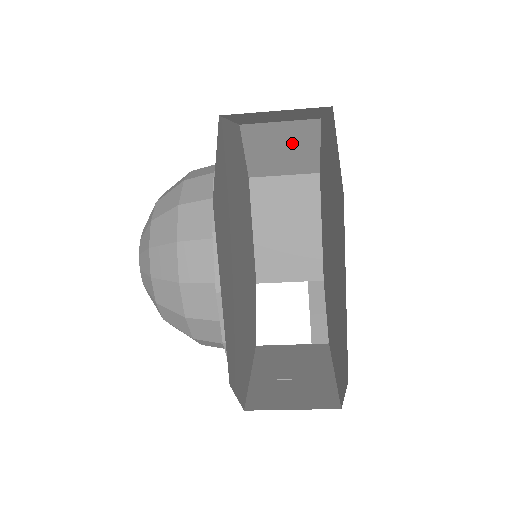
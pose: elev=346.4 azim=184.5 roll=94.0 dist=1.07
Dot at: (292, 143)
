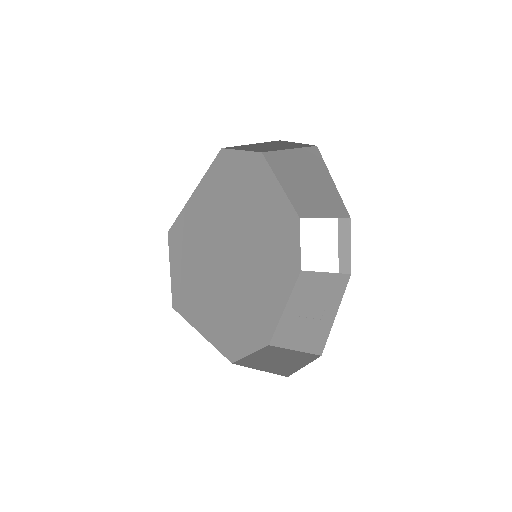
Dot at: (273, 145)
